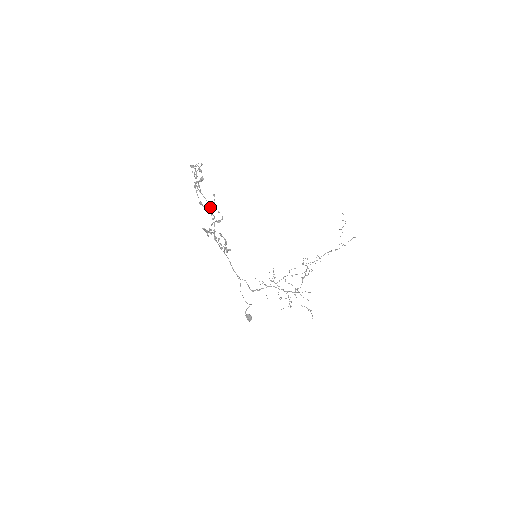
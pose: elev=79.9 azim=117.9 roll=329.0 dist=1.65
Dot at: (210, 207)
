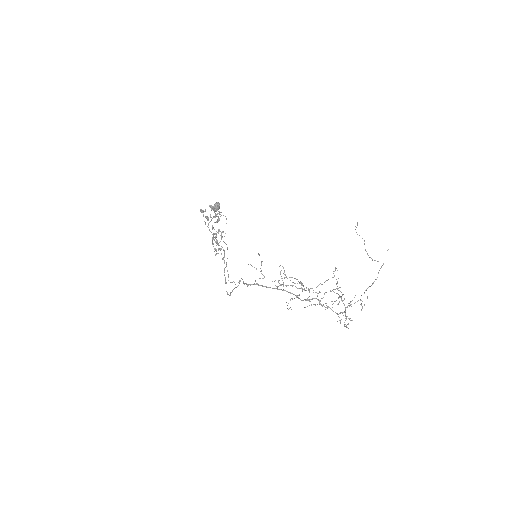
Dot at: (212, 207)
